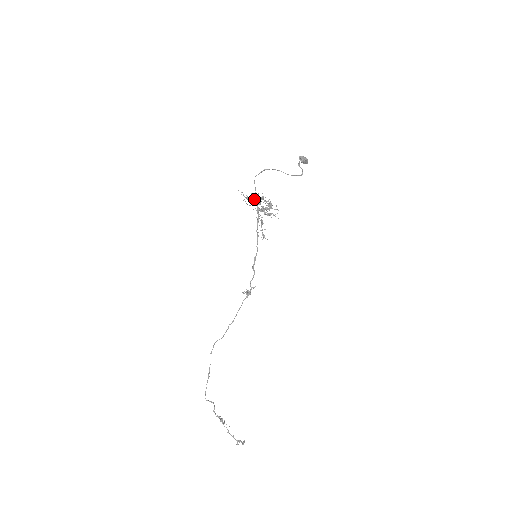
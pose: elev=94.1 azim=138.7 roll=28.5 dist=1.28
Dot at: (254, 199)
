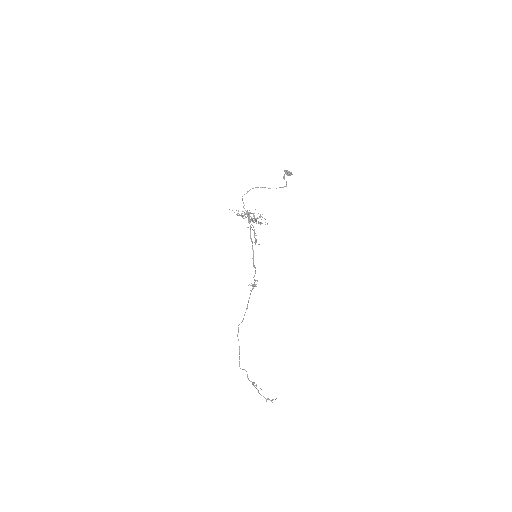
Dot at: occluded
